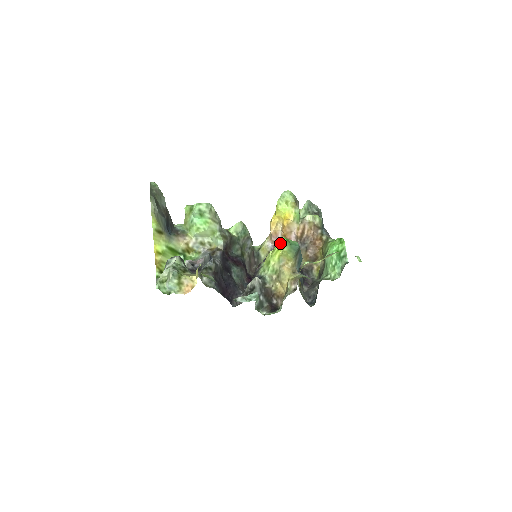
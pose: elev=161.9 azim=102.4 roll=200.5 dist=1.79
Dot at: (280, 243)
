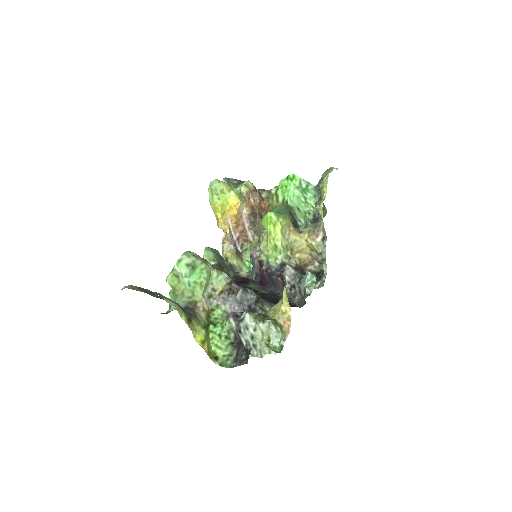
Dot at: (270, 221)
